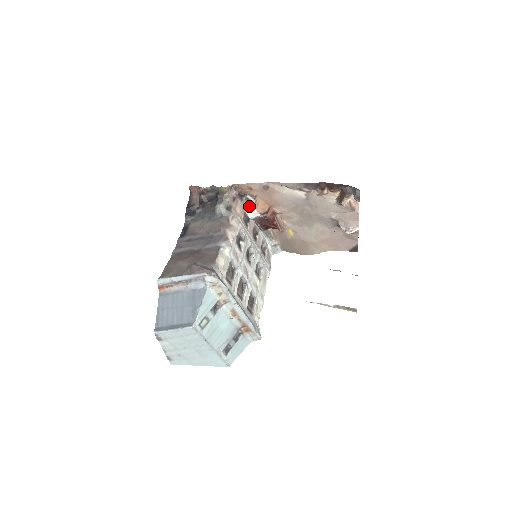
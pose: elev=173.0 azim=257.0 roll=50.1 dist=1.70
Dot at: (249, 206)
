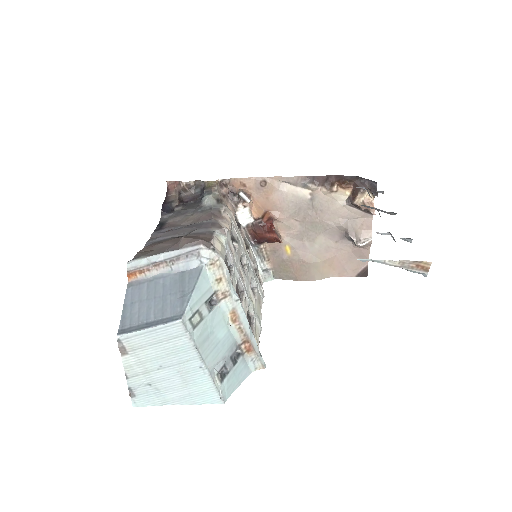
Dot at: (241, 207)
